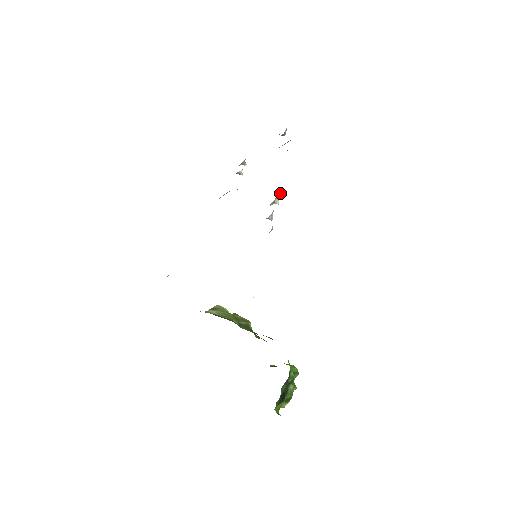
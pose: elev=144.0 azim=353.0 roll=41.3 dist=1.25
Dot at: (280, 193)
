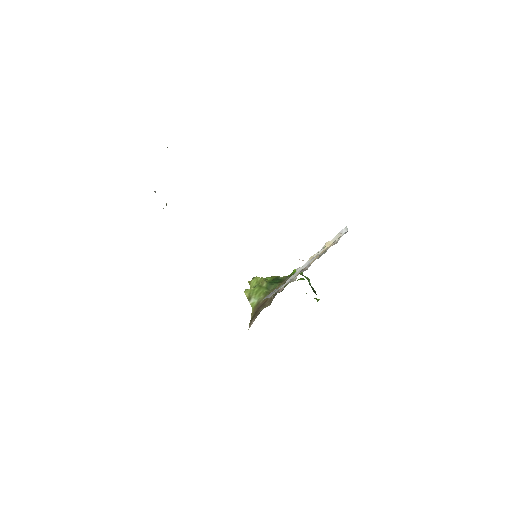
Dot at: occluded
